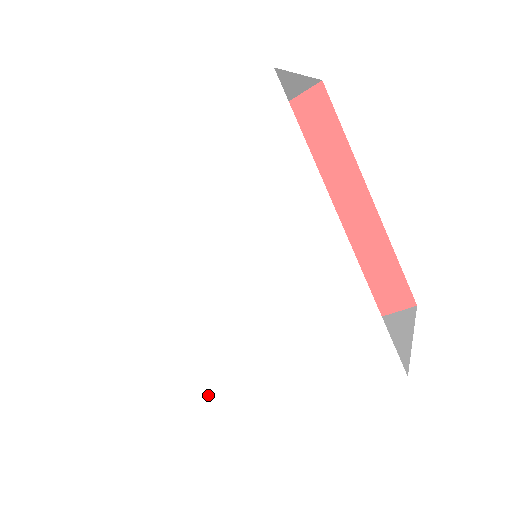
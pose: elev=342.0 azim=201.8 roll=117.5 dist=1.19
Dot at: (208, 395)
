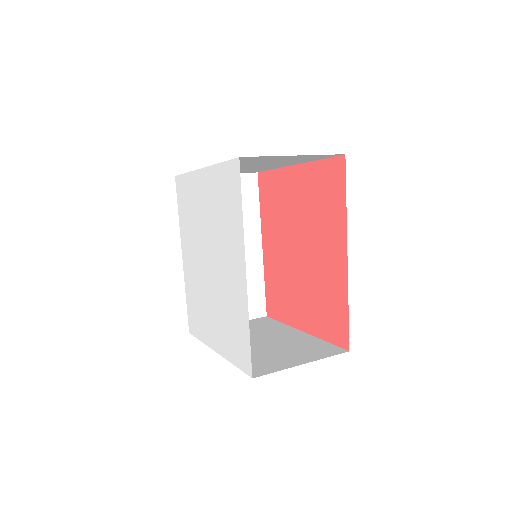
Dot at: (196, 320)
